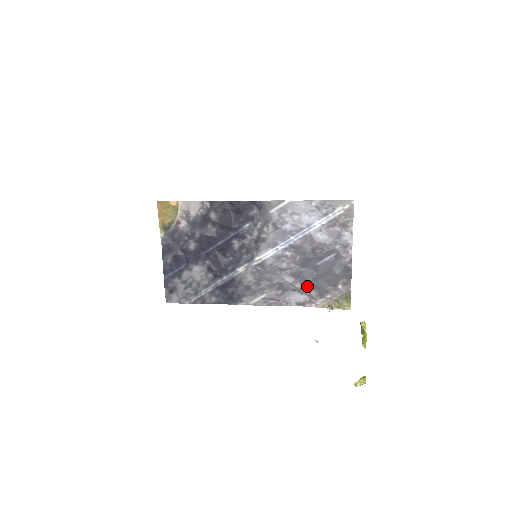
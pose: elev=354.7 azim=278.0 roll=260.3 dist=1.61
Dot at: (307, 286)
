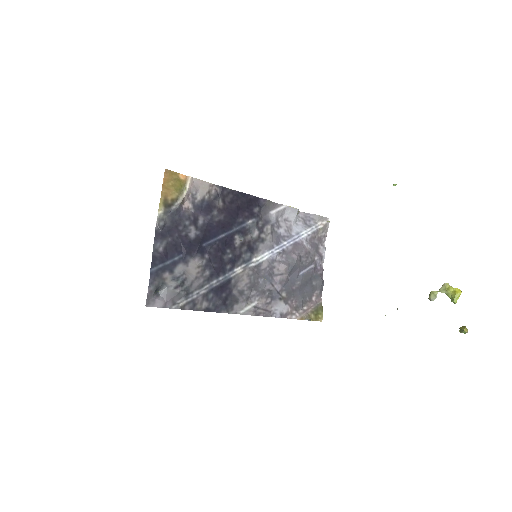
Dot at: (291, 296)
